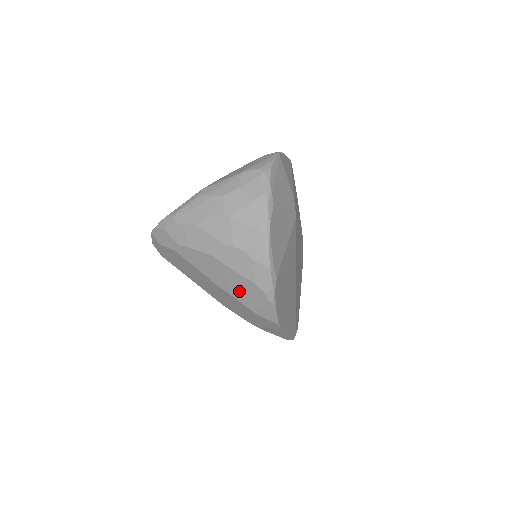
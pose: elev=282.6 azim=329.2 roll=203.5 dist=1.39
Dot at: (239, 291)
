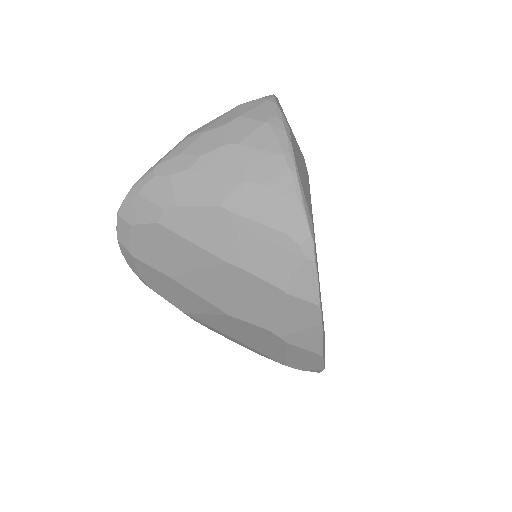
Dot at: (260, 258)
